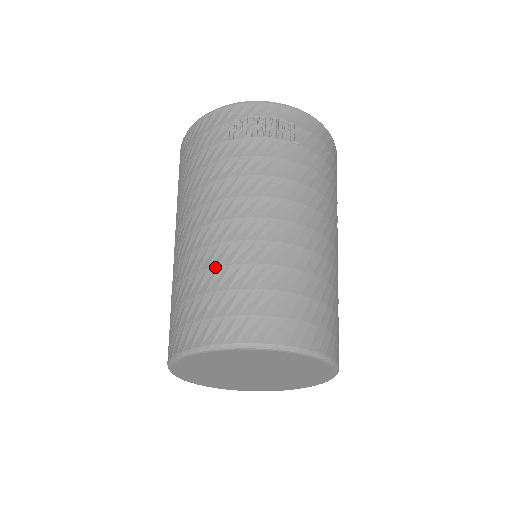
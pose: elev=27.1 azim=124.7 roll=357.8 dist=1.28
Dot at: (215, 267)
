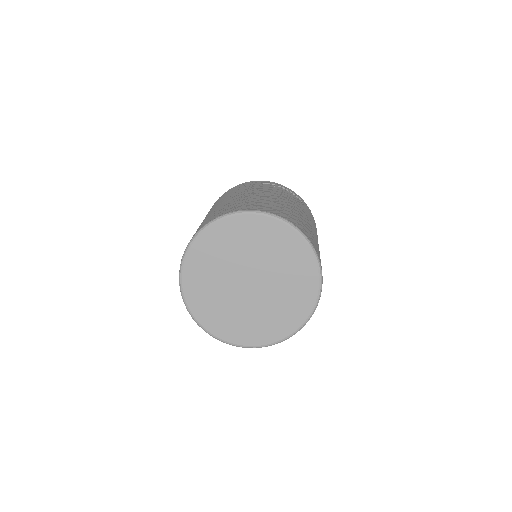
Dot at: (251, 199)
